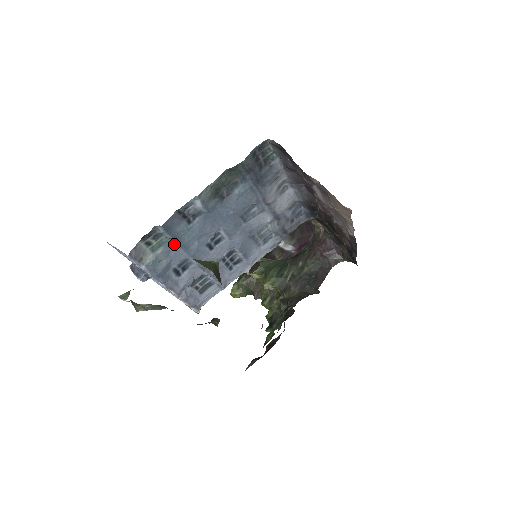
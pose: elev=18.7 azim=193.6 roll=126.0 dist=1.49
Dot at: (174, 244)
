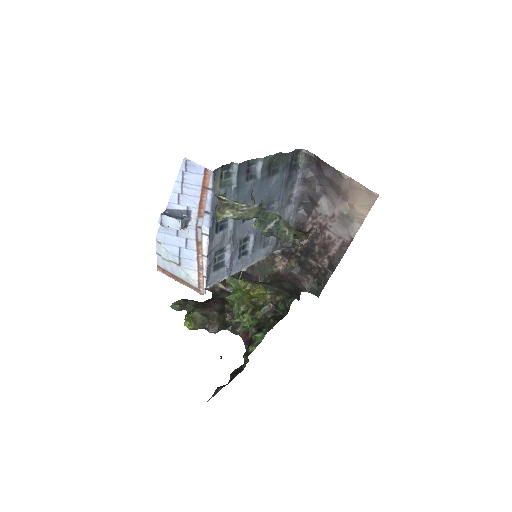
Dot at: (231, 193)
